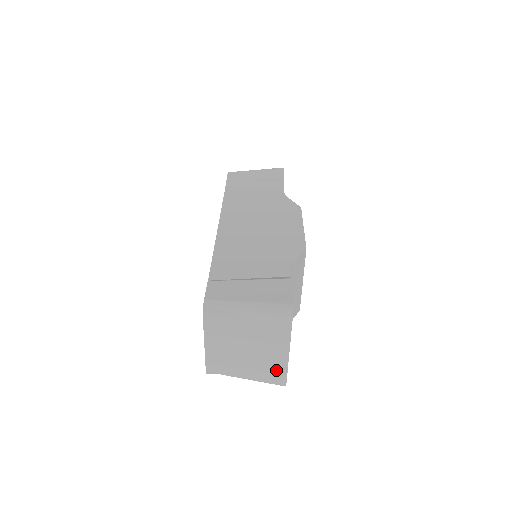
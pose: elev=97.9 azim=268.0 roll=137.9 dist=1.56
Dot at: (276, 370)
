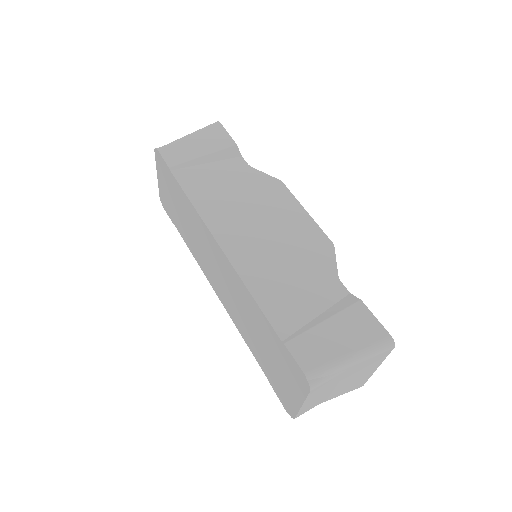
Dot at: (359, 383)
